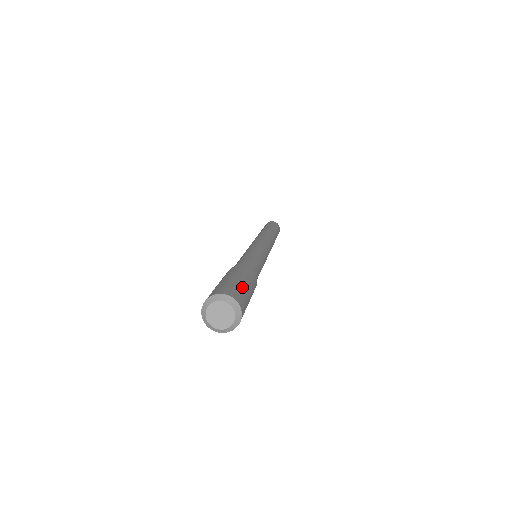
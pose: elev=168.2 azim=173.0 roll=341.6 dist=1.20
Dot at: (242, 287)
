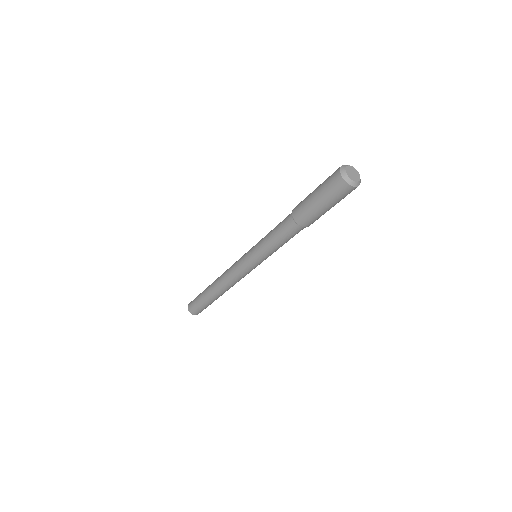
Dot at: occluded
